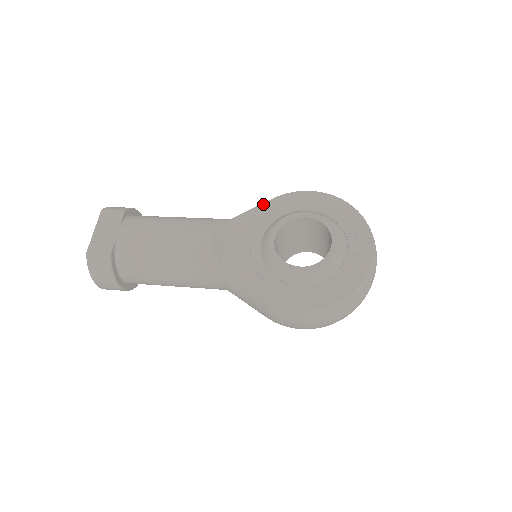
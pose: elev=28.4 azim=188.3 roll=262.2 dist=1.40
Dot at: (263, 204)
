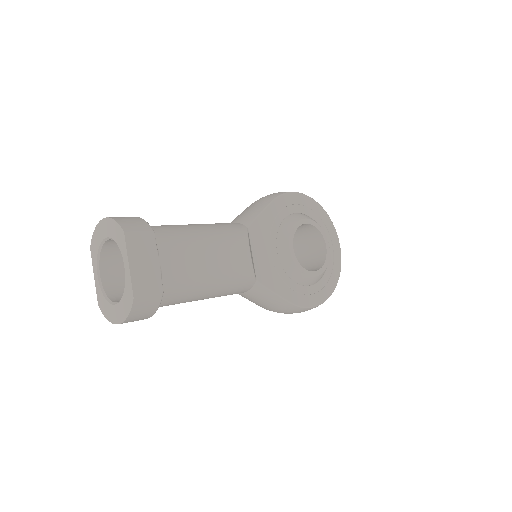
Dot at: (267, 208)
